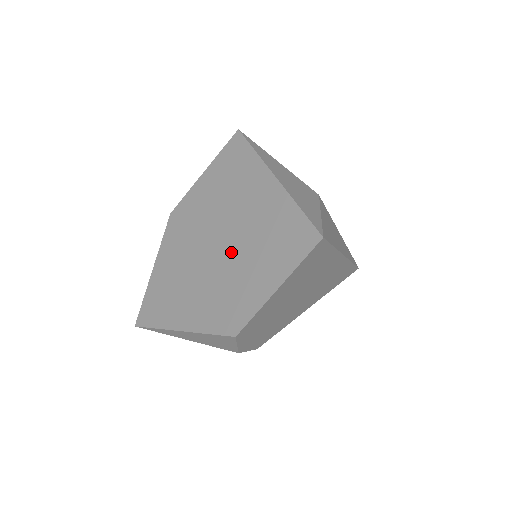
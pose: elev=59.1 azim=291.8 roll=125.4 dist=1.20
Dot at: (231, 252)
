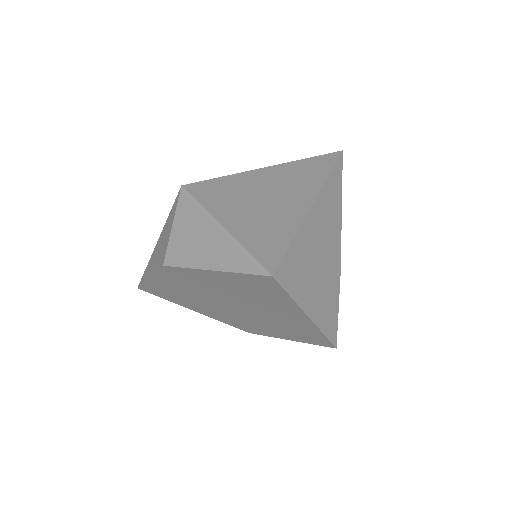
Dot at: (249, 316)
